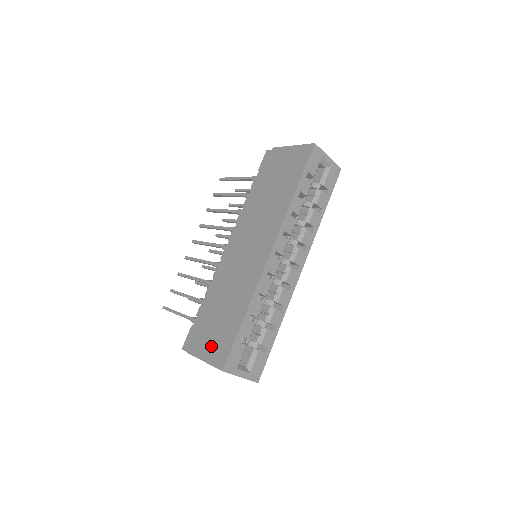
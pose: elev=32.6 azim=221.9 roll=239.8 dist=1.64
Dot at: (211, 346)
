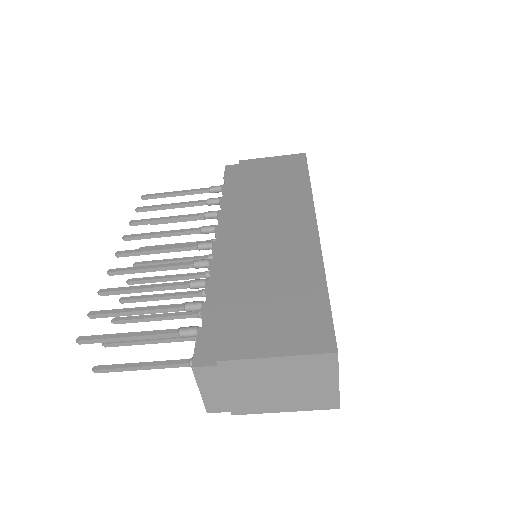
Dot at: (281, 333)
